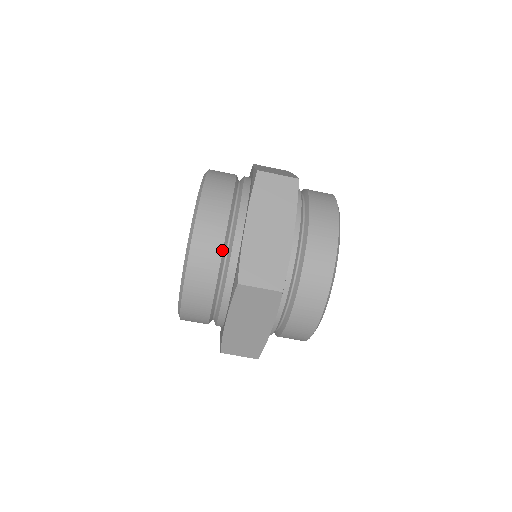
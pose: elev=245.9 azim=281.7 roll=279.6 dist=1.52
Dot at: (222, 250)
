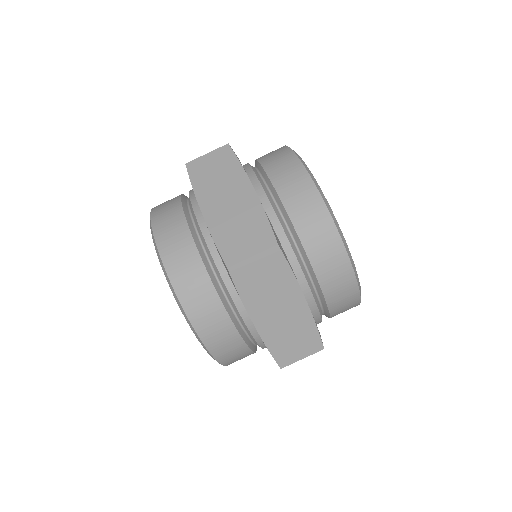
Dot at: (199, 254)
